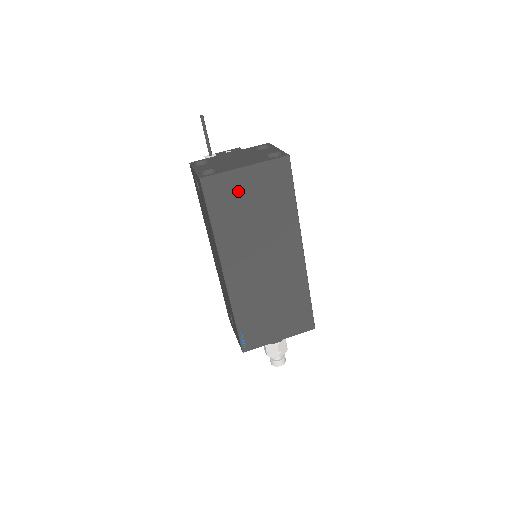
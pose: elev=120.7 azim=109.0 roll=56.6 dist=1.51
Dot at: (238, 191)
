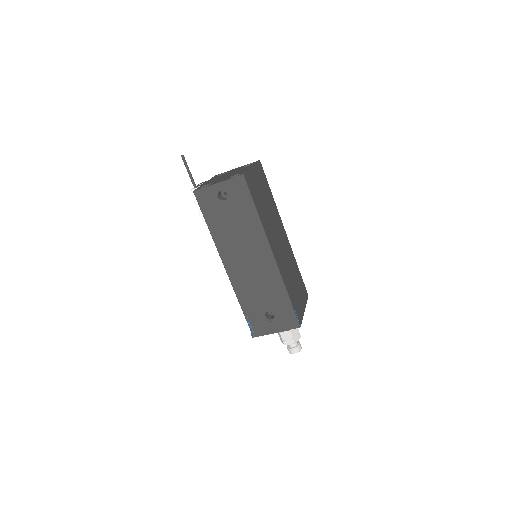
Dot at: (256, 185)
